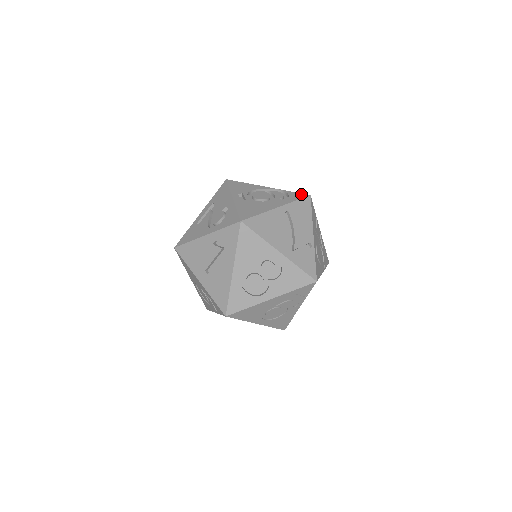
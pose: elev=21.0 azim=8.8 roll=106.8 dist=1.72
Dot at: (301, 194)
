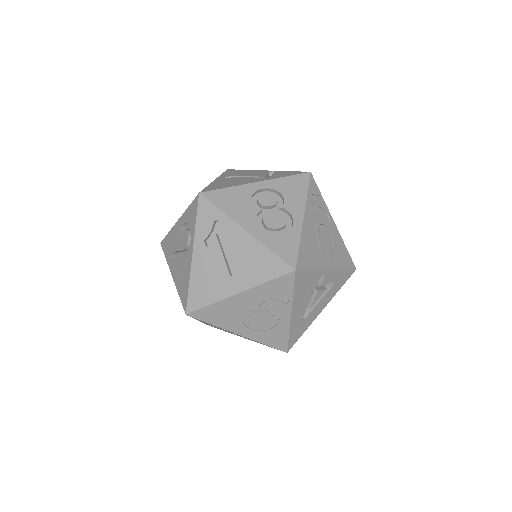
Dot at: occluded
